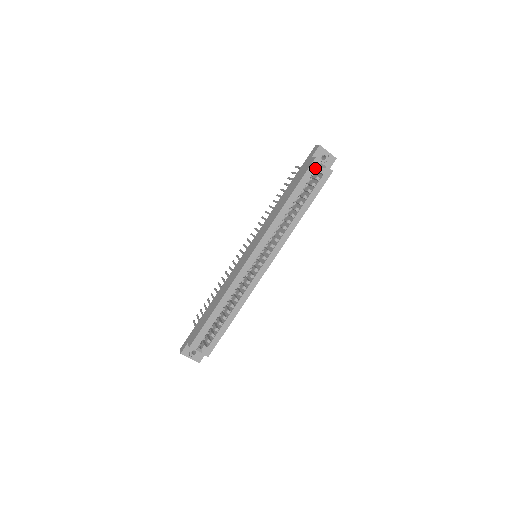
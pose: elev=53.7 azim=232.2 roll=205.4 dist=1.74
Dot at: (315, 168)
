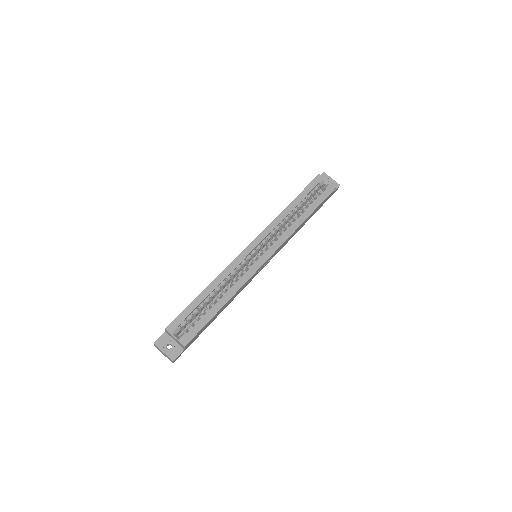
Dot at: (318, 182)
